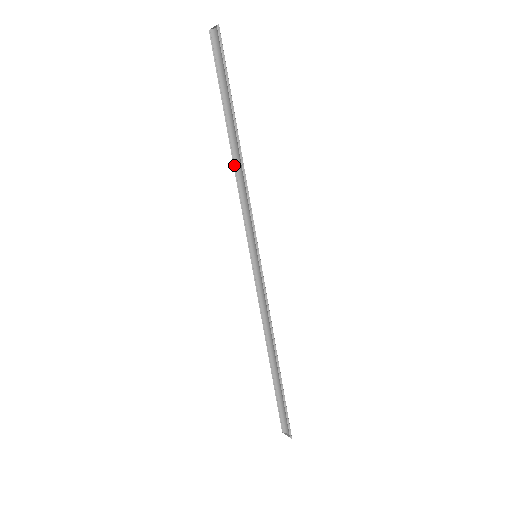
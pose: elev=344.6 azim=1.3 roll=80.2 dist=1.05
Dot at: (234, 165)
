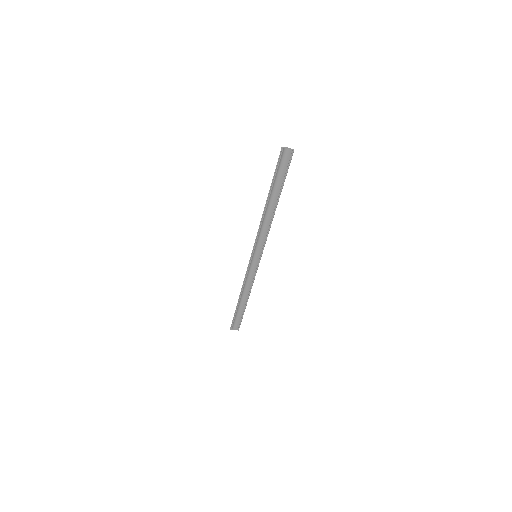
Dot at: (263, 215)
